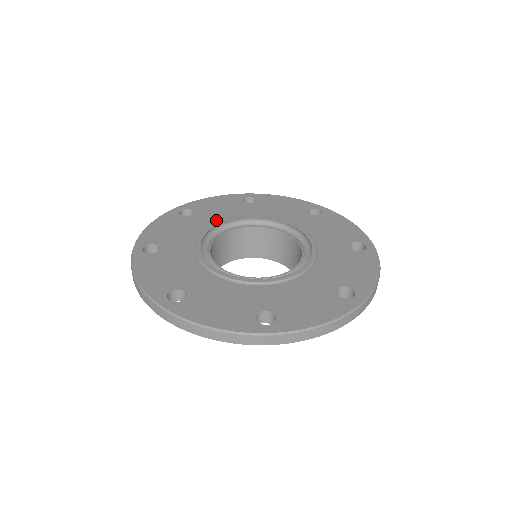
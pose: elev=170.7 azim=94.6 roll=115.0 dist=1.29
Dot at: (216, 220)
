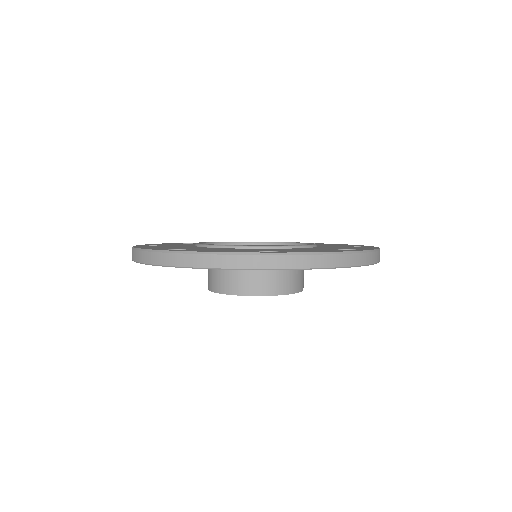
Dot at: occluded
